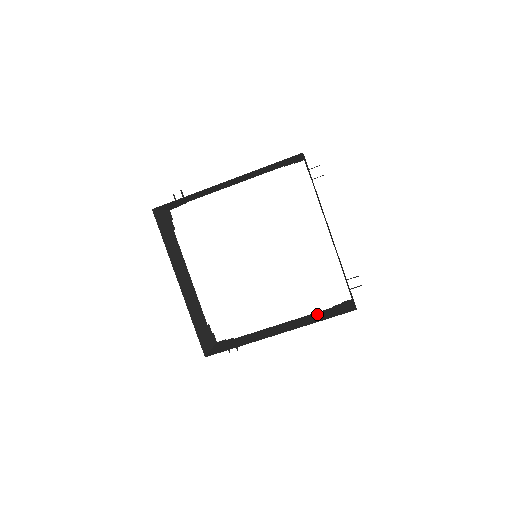
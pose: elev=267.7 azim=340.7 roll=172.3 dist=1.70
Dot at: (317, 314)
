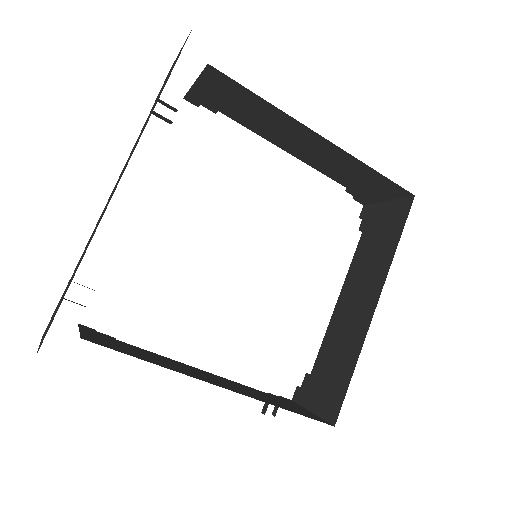
Dot at: (364, 250)
